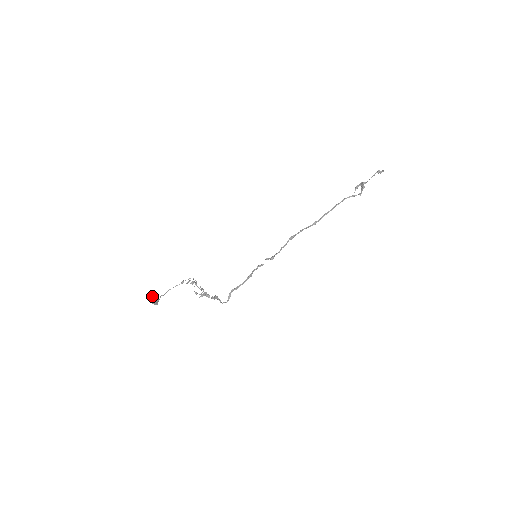
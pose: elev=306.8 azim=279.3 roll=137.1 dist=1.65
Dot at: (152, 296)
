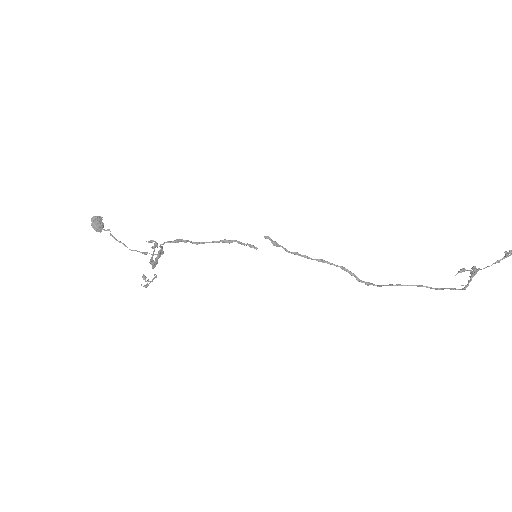
Dot at: occluded
